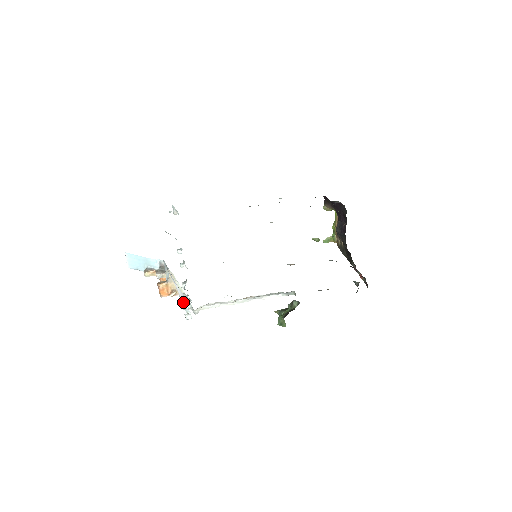
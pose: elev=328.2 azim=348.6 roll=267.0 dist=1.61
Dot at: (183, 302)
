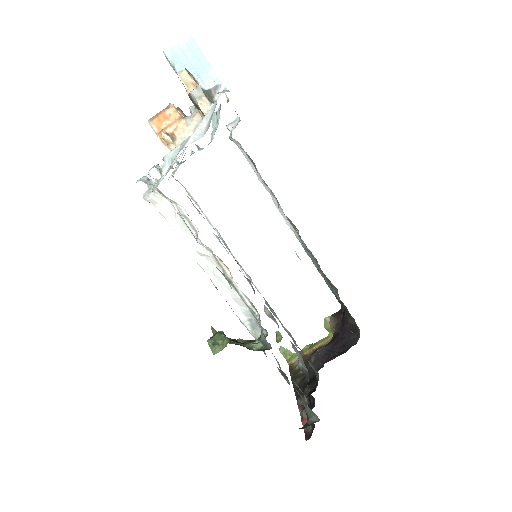
Dot at: (185, 146)
